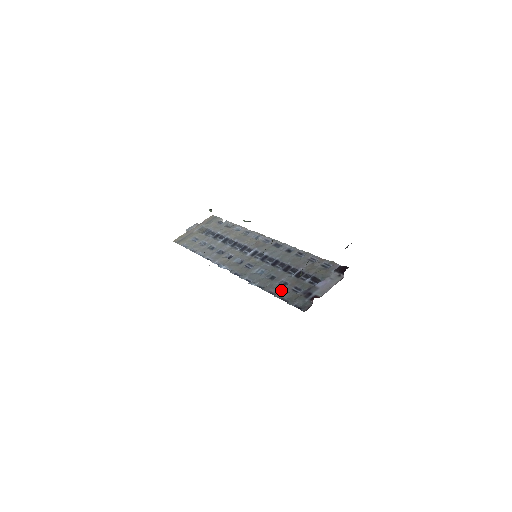
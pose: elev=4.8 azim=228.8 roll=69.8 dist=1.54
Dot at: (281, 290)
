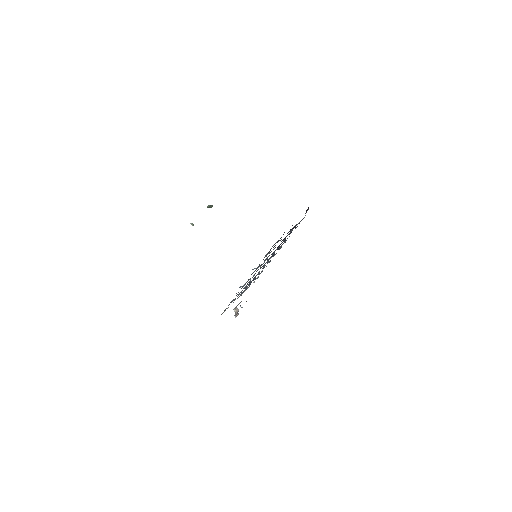
Dot at: (269, 252)
